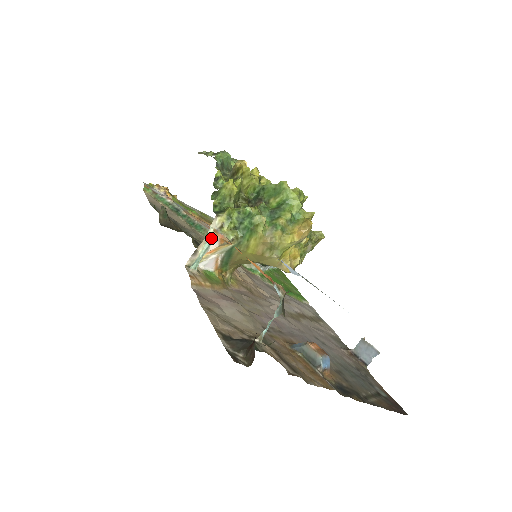
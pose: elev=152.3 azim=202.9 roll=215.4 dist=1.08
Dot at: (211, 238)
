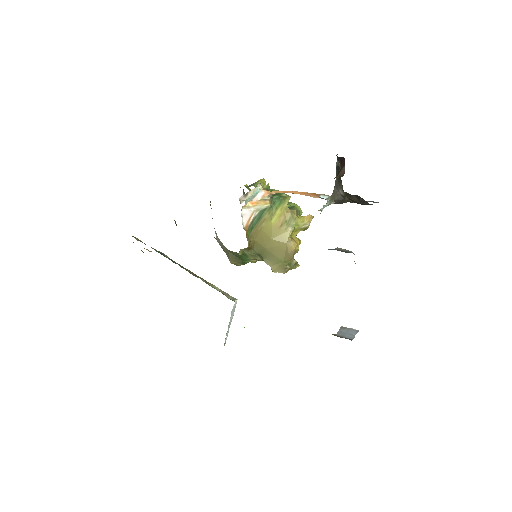
Dot at: (258, 191)
